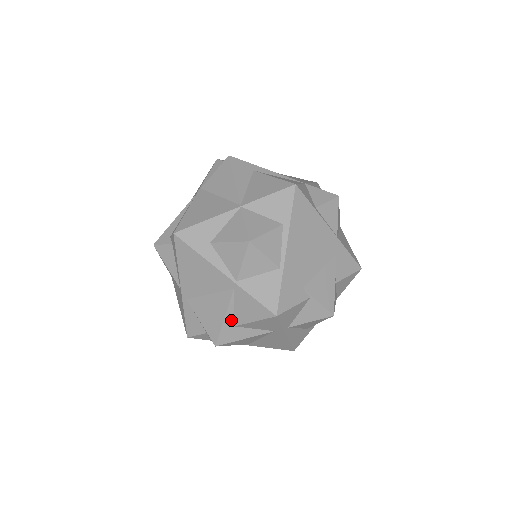
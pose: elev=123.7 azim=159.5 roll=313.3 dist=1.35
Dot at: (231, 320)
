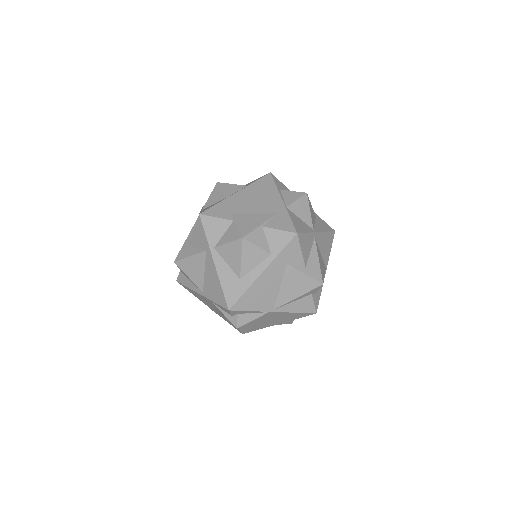
Dot at: (189, 240)
